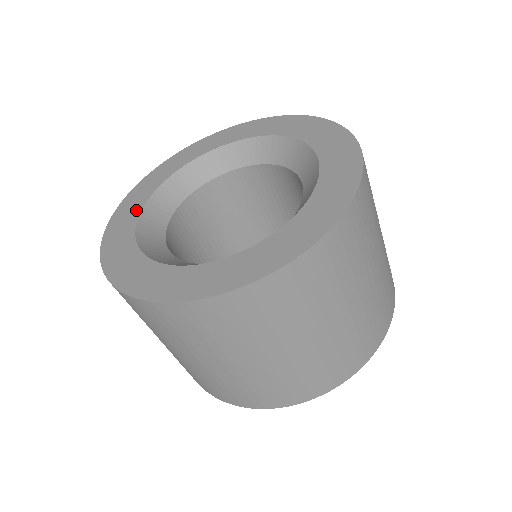
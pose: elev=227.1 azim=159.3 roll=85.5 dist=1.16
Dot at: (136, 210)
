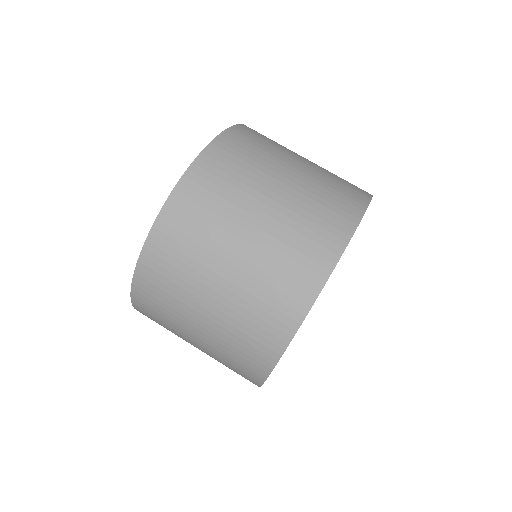
Dot at: occluded
